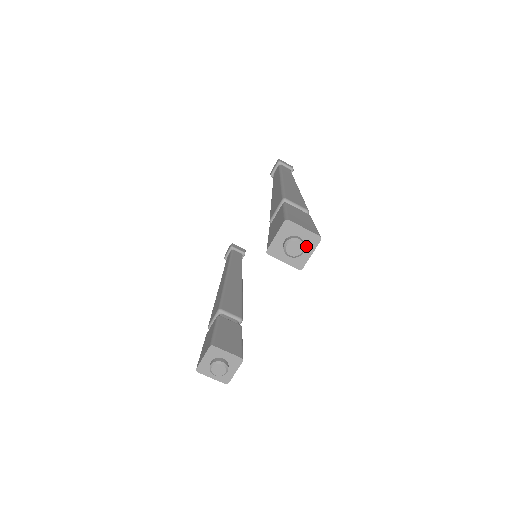
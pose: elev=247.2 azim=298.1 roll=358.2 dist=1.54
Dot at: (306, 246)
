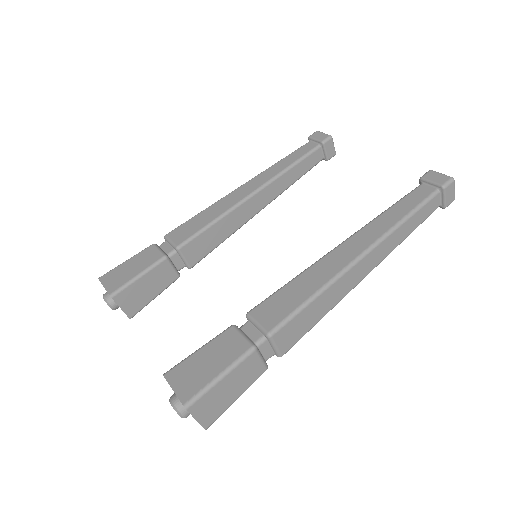
Dot at: occluded
